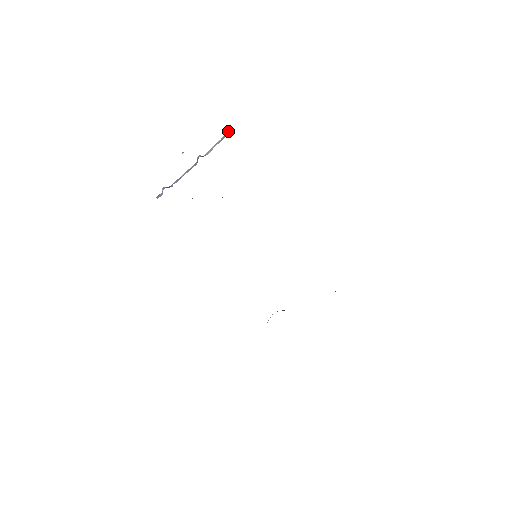
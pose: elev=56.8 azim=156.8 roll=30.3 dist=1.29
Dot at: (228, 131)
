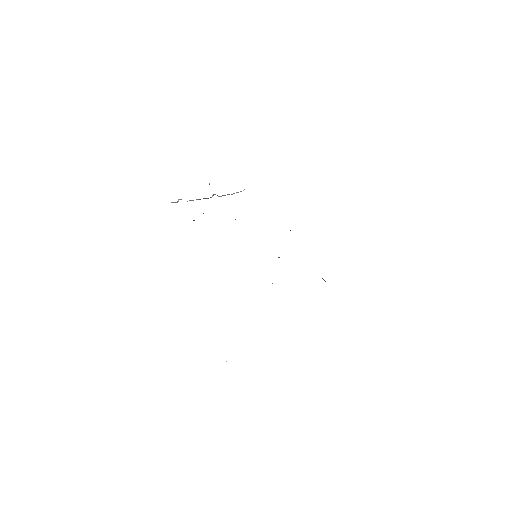
Dot at: (240, 191)
